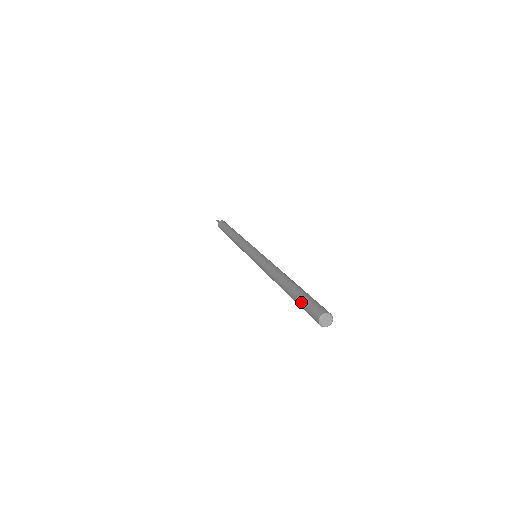
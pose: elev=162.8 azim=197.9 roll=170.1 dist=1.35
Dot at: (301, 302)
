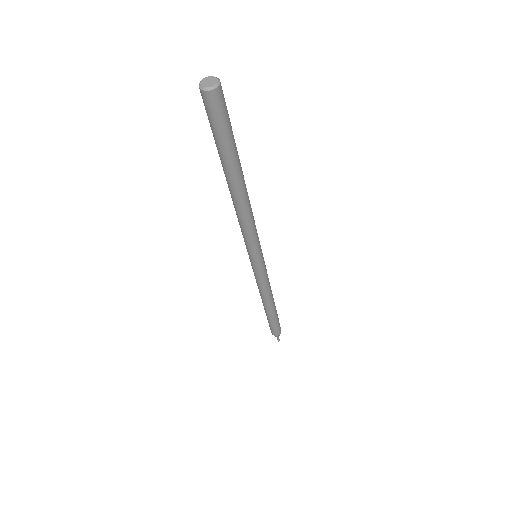
Dot at: occluded
